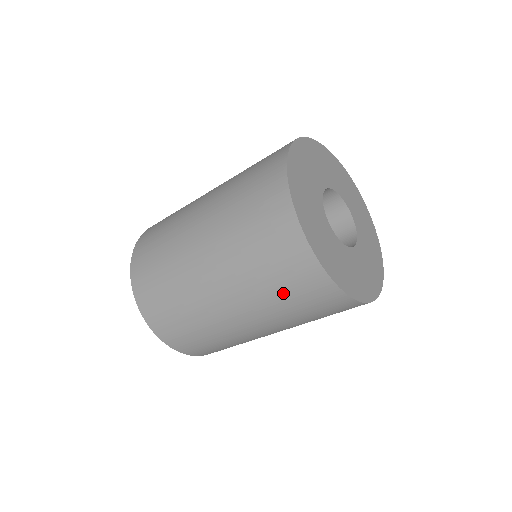
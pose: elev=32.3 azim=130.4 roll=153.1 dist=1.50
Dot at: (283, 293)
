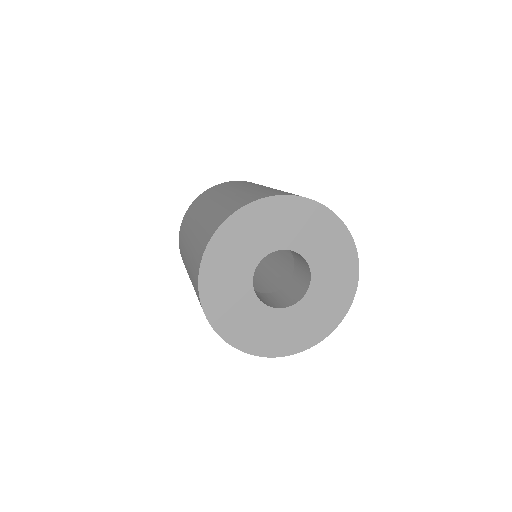
Dot at: occluded
